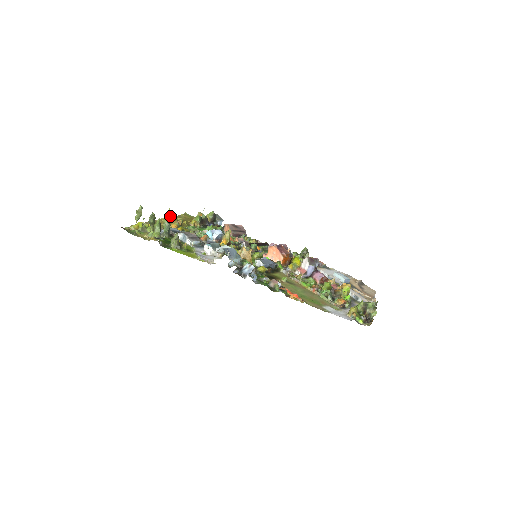
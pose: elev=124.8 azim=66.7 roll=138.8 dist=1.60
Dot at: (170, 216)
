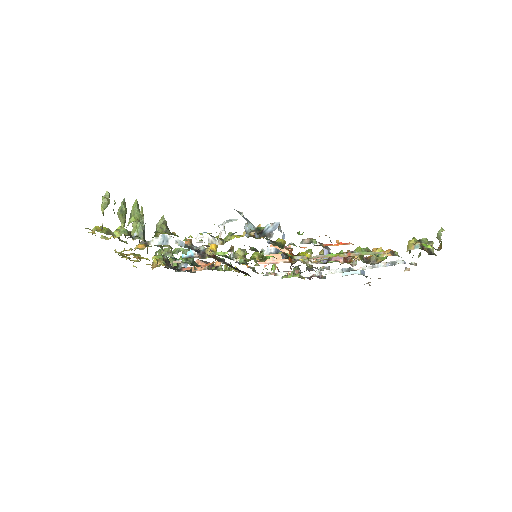
Dot at: (125, 256)
